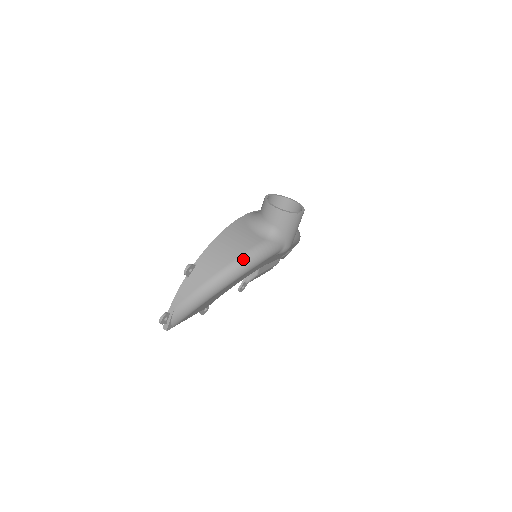
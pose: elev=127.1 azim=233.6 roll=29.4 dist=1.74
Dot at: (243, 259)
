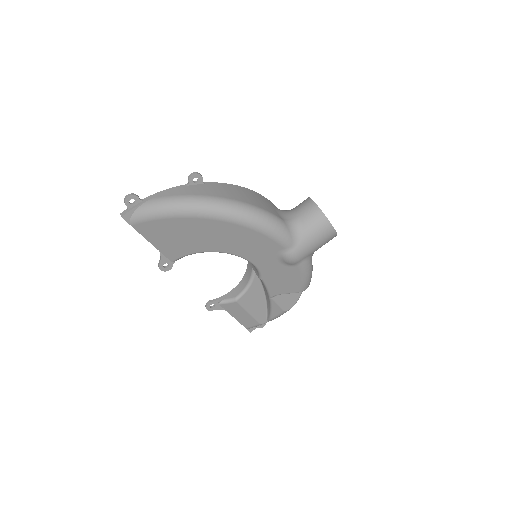
Dot at: (251, 208)
